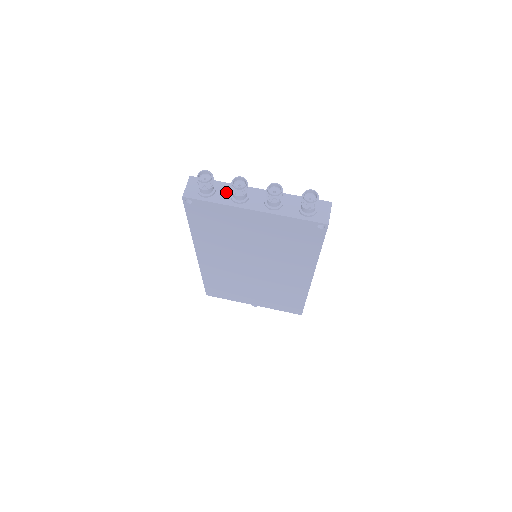
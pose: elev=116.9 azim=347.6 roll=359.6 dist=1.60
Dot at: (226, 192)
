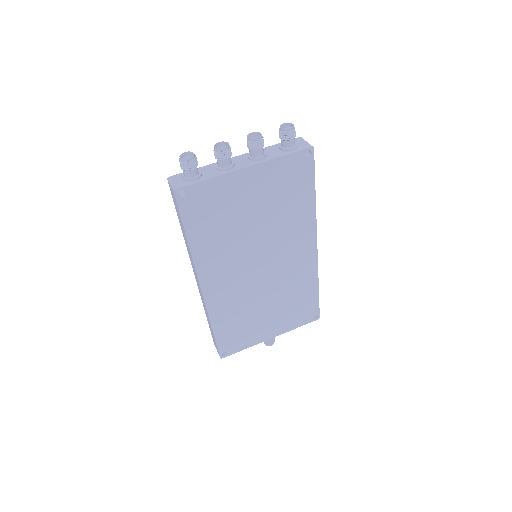
Dot at: (210, 170)
